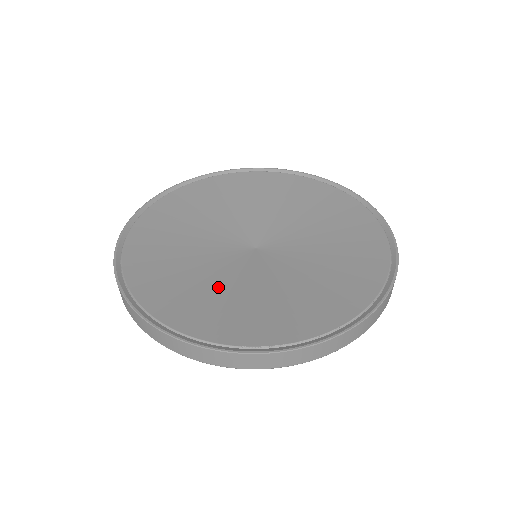
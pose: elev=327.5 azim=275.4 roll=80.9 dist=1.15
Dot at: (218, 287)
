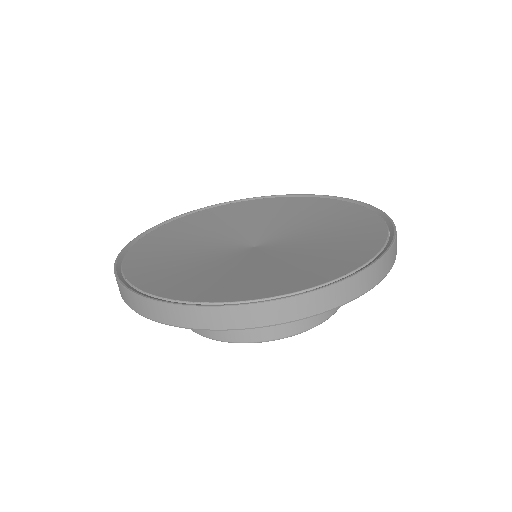
Dot at: (186, 251)
